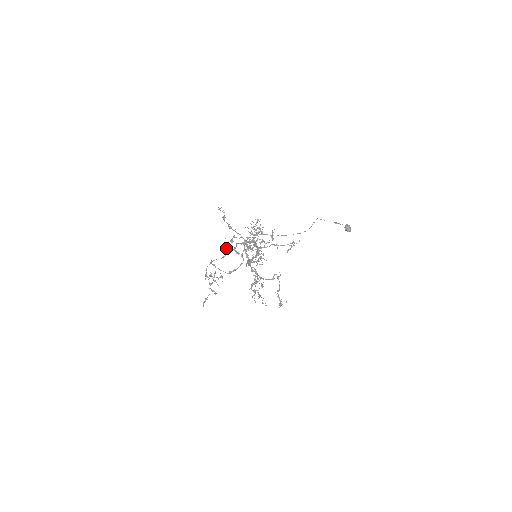
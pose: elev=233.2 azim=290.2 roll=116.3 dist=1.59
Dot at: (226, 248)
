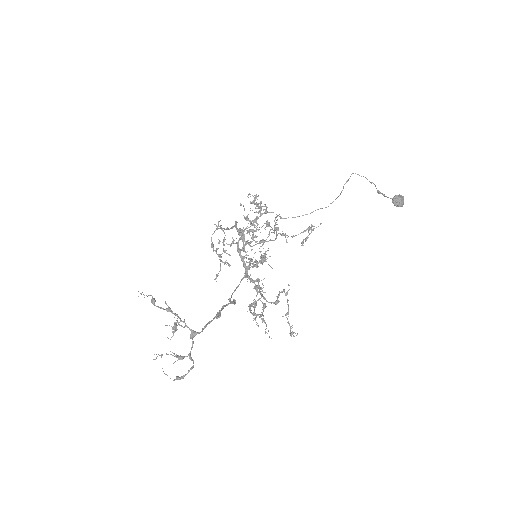
Dot at: (161, 354)
